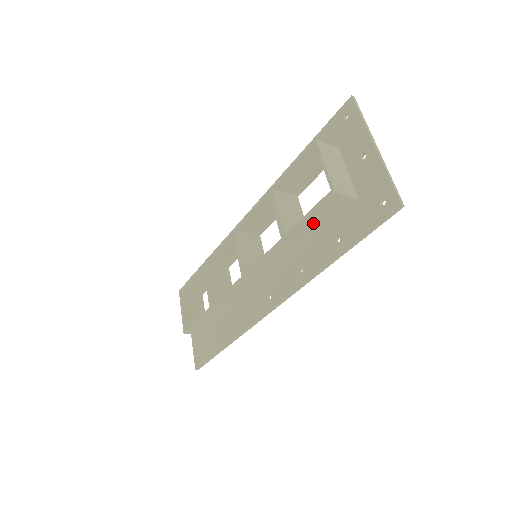
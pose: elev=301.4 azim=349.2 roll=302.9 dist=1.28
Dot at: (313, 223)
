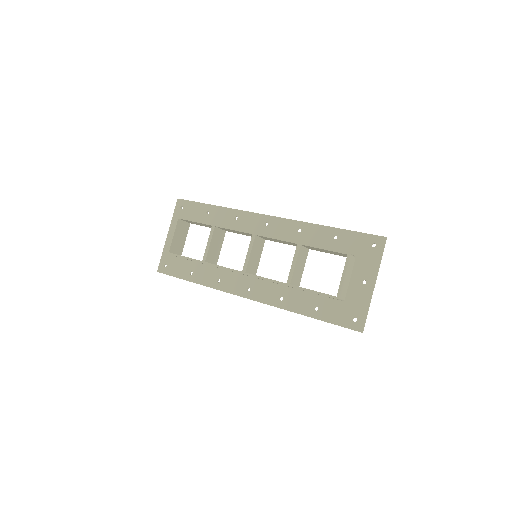
Dot at: occluded
